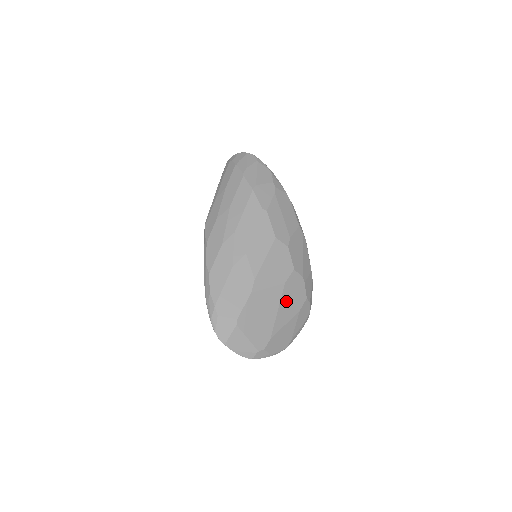
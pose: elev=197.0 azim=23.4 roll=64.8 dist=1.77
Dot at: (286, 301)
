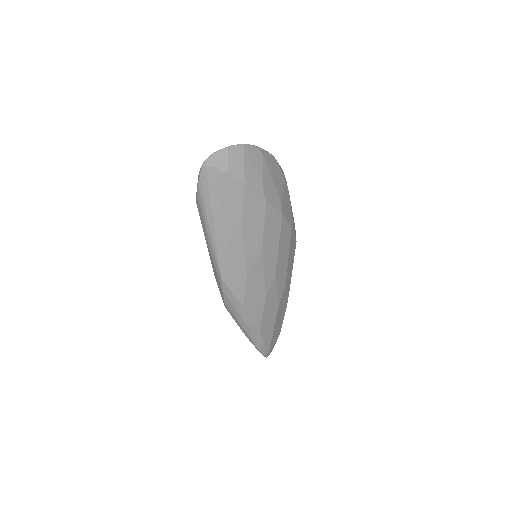
Dot at: occluded
